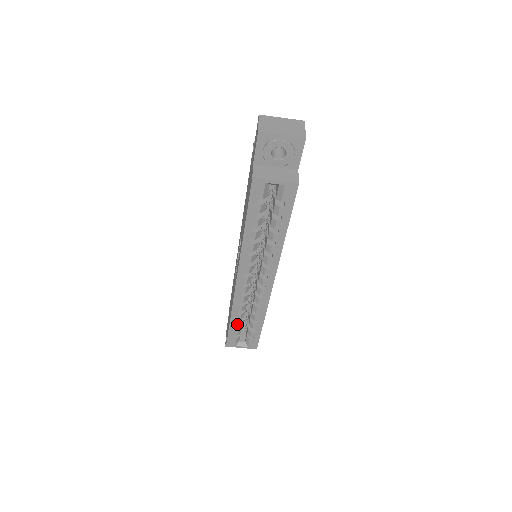
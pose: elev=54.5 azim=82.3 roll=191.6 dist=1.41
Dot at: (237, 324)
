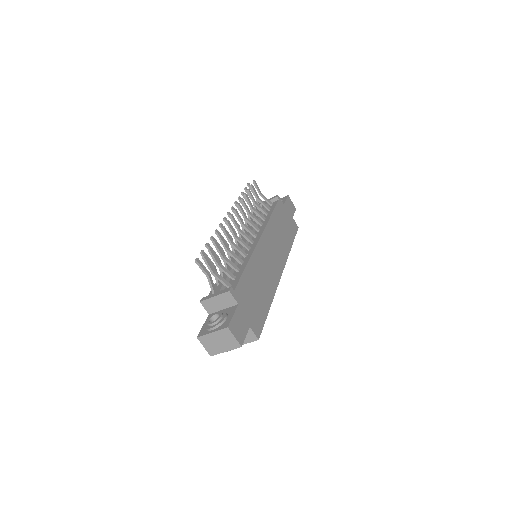
Dot at: occluded
